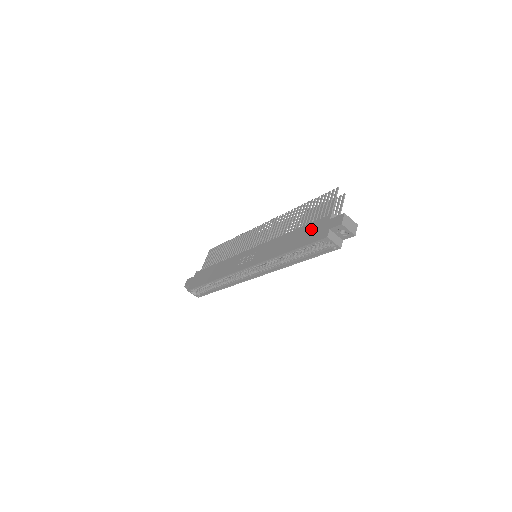
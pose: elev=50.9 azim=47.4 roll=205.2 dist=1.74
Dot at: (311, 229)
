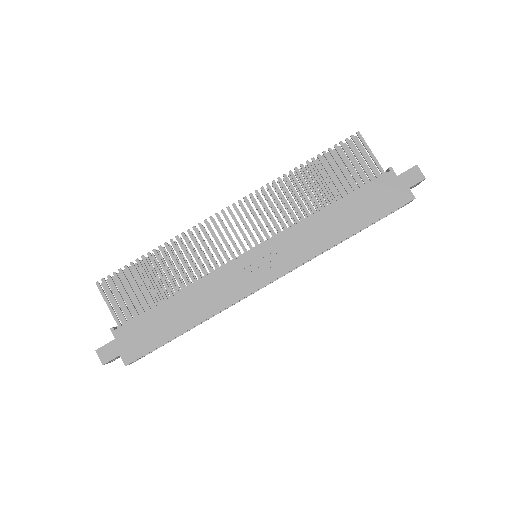
Dot at: (373, 195)
